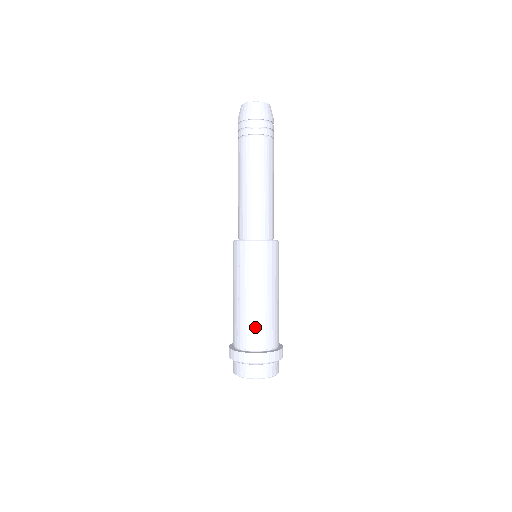
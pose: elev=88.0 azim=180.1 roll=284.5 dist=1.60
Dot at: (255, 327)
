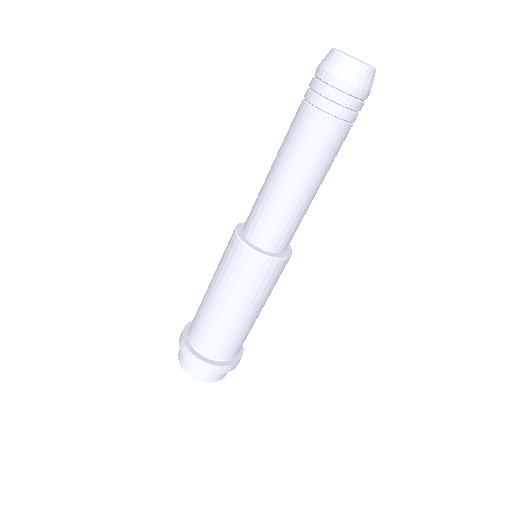
Dot at: (229, 341)
